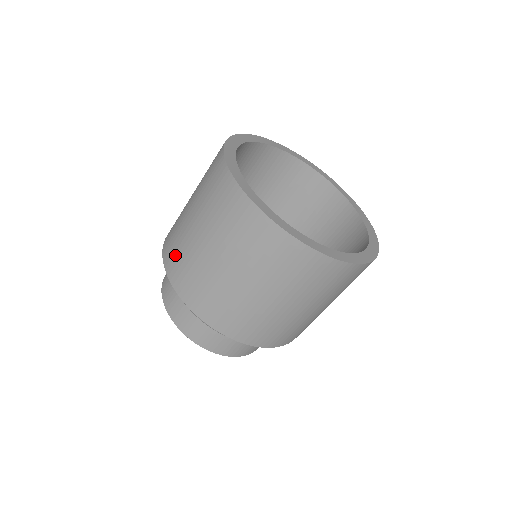
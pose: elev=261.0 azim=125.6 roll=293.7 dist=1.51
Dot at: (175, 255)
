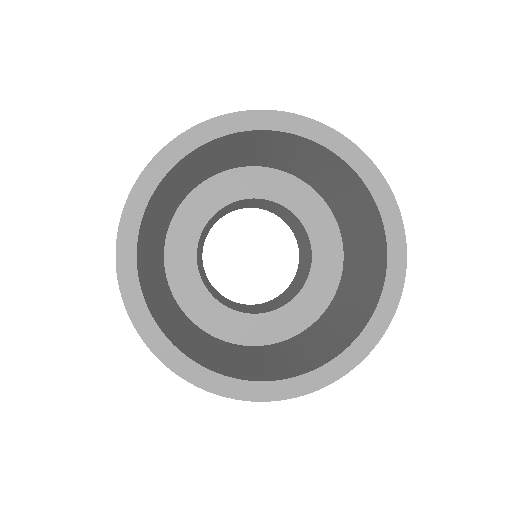
Dot at: occluded
